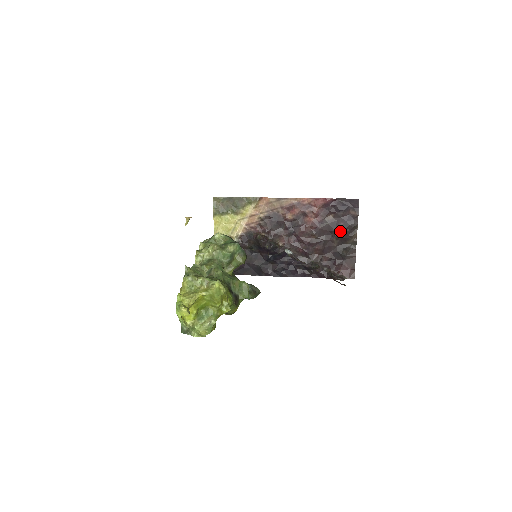
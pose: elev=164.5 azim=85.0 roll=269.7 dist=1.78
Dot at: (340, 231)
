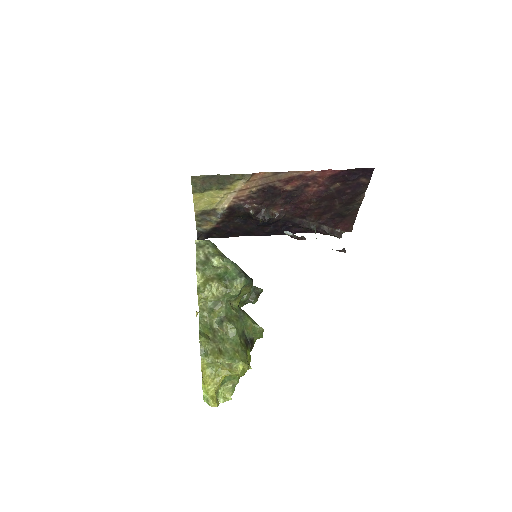
Dot at: (345, 198)
